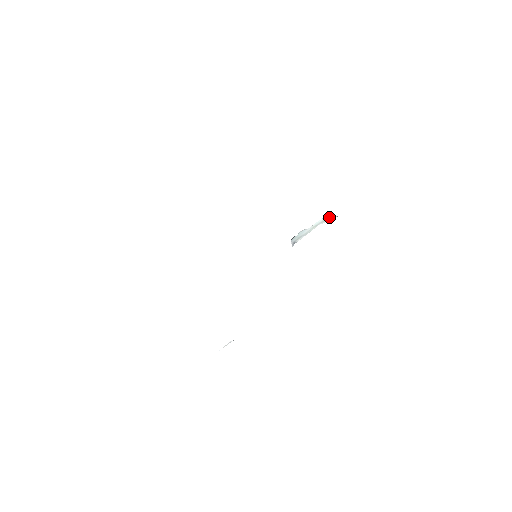
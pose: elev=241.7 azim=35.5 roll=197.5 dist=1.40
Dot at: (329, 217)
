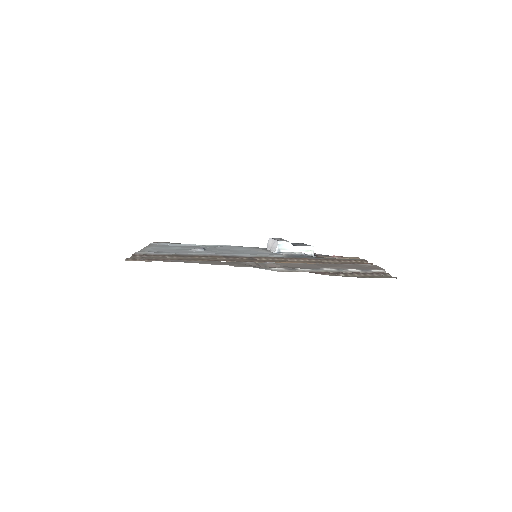
Dot at: (311, 253)
